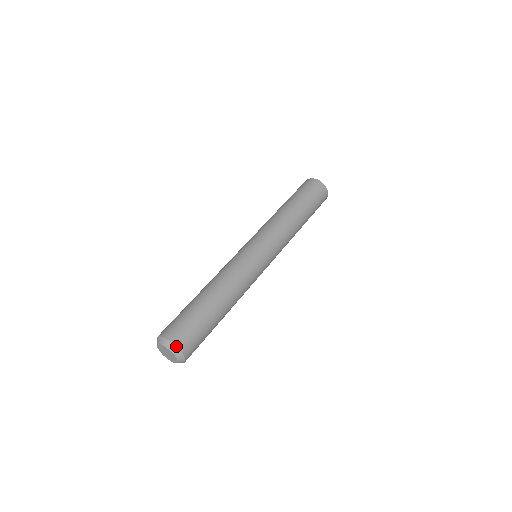
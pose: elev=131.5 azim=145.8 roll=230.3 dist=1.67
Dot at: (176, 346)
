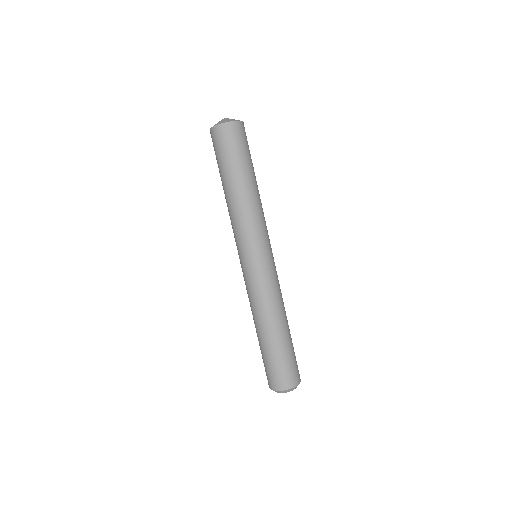
Dot at: occluded
